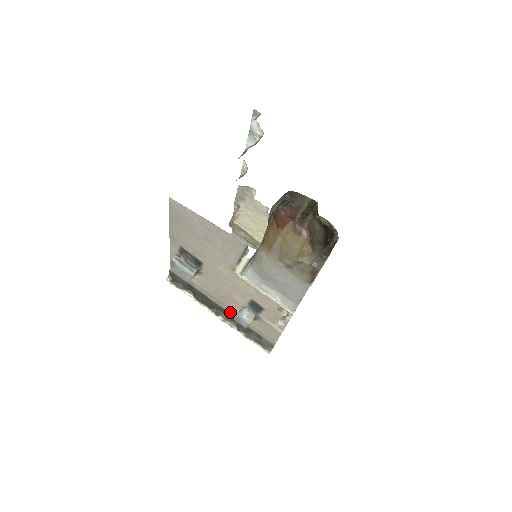
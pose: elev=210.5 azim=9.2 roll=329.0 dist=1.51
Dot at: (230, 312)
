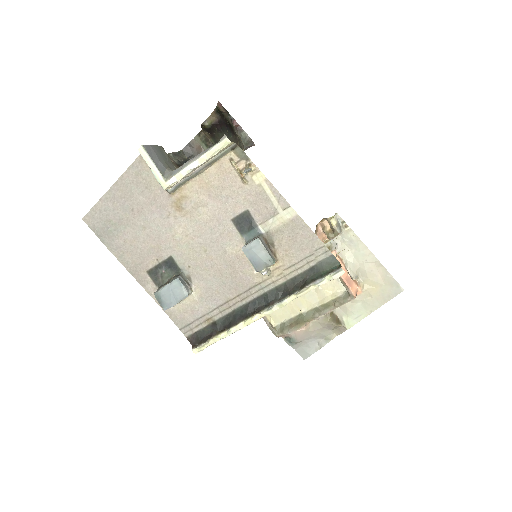
Dot at: (263, 290)
